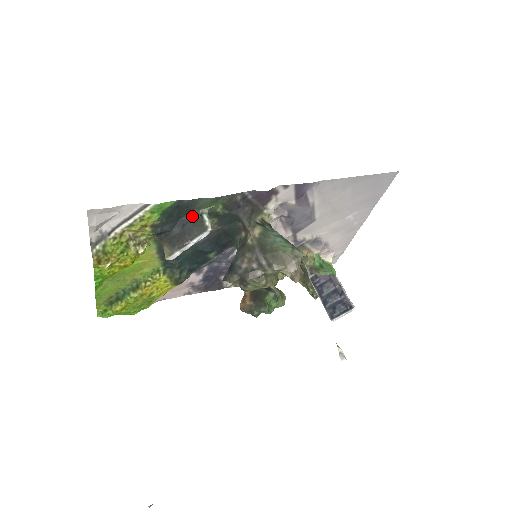
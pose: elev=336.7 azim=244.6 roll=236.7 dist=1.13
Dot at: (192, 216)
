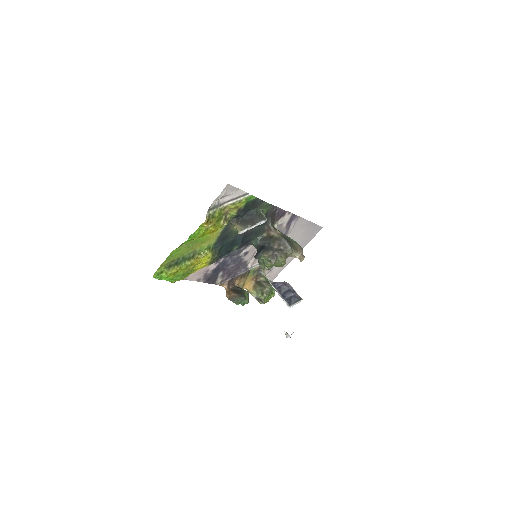
Dot at: (256, 211)
